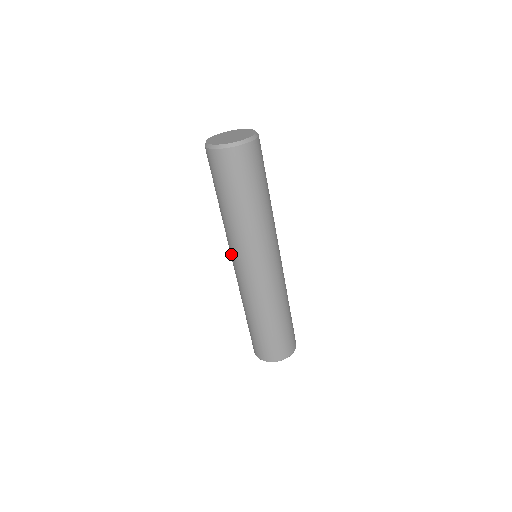
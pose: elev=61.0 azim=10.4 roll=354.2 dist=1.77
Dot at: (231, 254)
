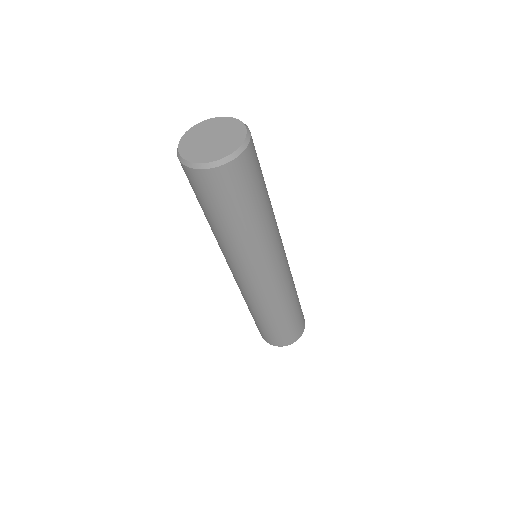
Dot at: occluded
